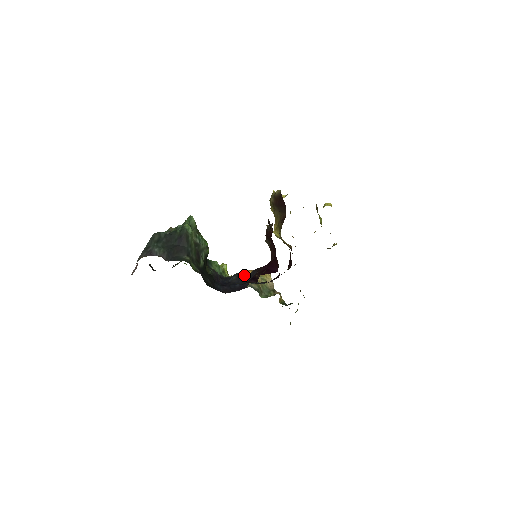
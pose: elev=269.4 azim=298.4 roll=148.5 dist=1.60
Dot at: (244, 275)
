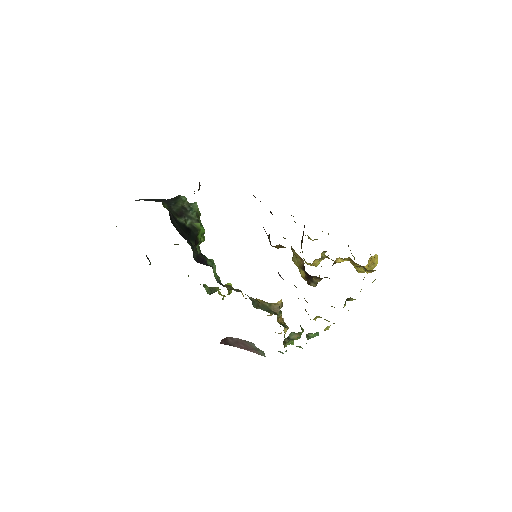
Dot at: occluded
